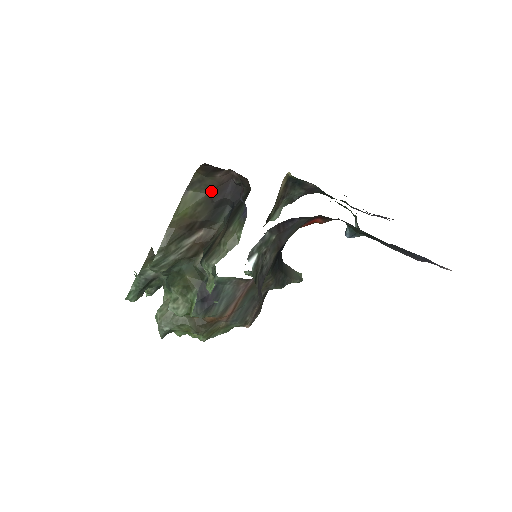
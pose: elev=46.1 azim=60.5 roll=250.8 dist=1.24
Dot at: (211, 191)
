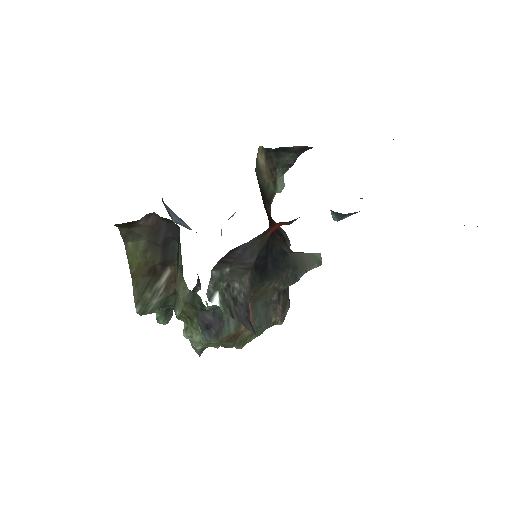
Dot at: (148, 236)
